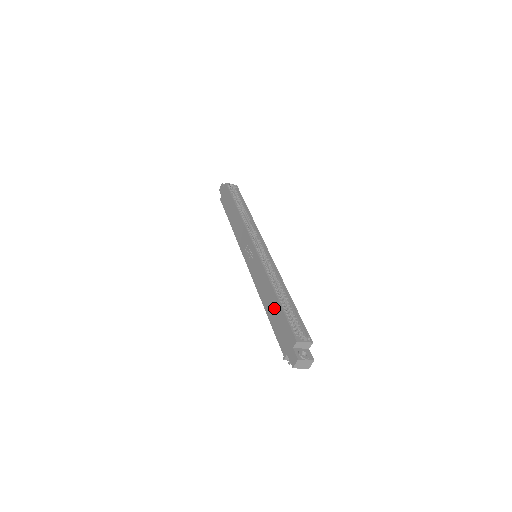
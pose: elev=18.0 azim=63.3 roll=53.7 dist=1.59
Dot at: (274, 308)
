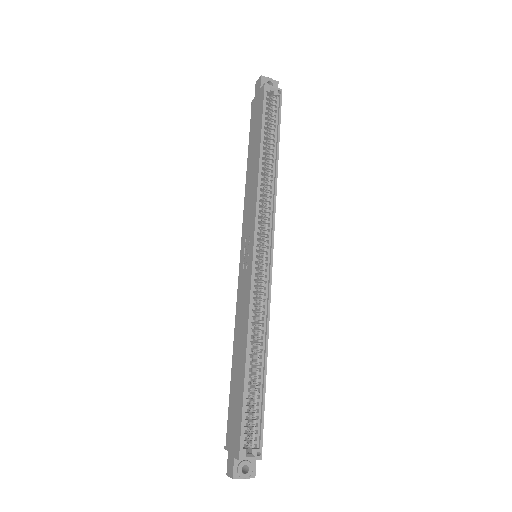
Dot at: (238, 377)
